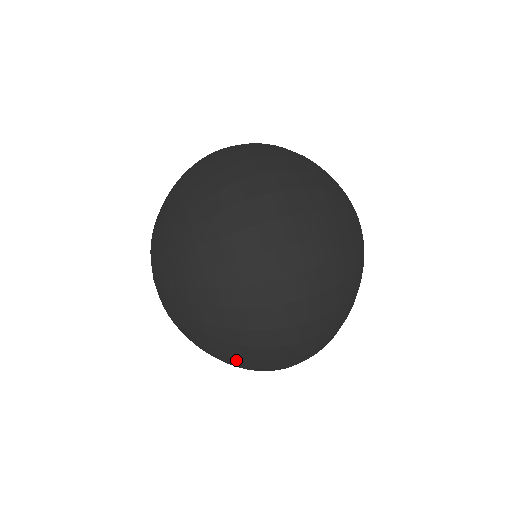
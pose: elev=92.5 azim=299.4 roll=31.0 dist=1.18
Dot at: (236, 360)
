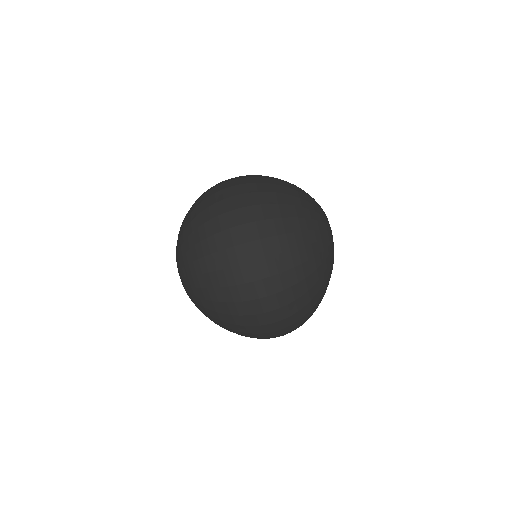
Dot at: (215, 295)
